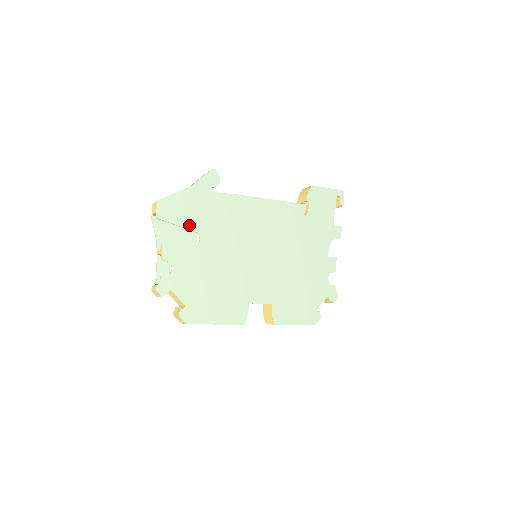
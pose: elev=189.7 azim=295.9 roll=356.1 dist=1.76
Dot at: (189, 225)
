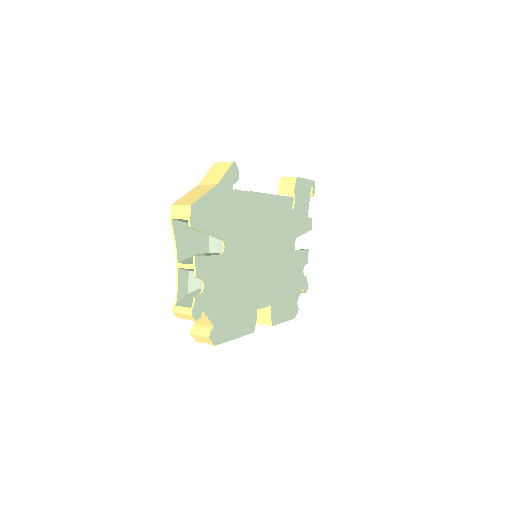
Dot at: (216, 232)
